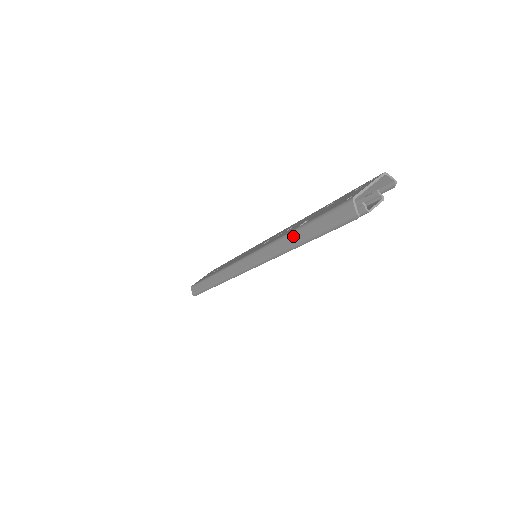
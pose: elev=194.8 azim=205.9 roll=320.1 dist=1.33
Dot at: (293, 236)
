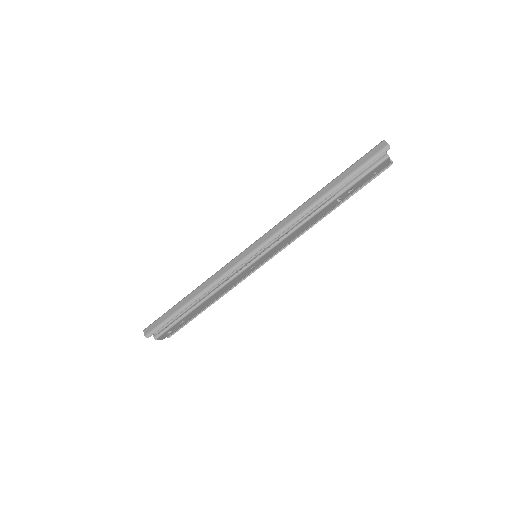
Dot at: (325, 188)
